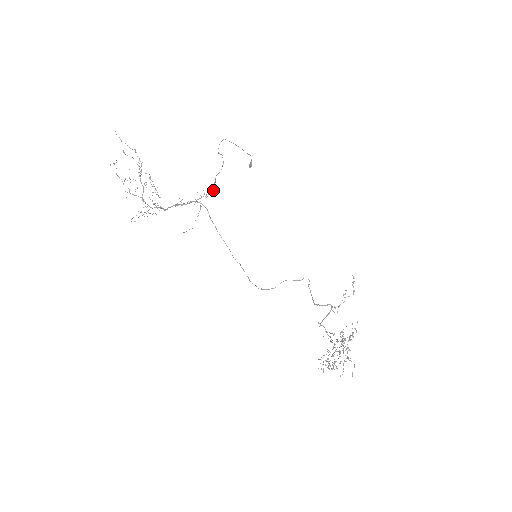
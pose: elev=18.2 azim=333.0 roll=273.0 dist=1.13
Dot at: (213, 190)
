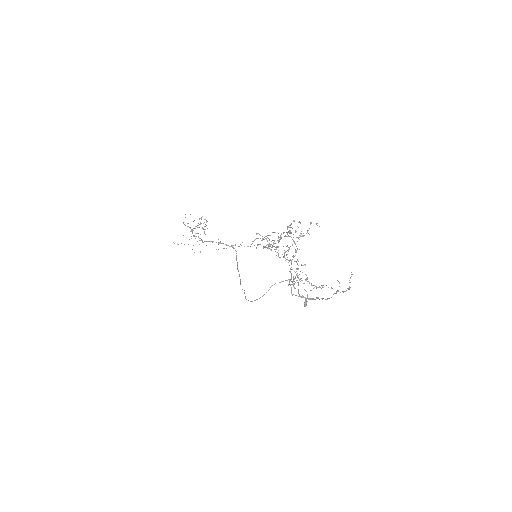
Dot at: occluded
